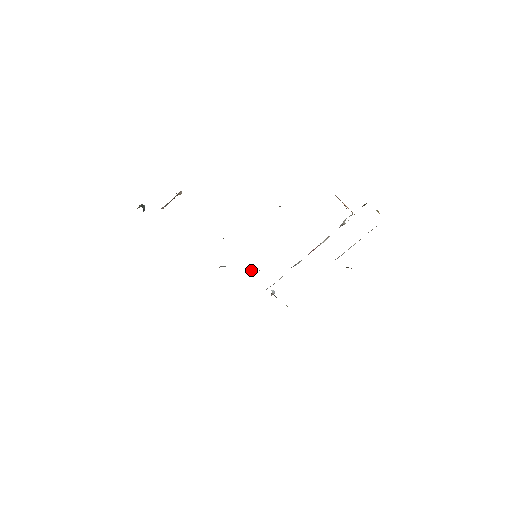
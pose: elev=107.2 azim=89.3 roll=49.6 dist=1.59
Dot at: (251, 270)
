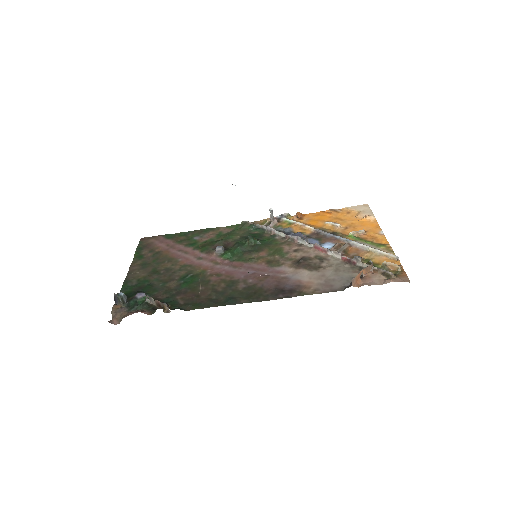
Dot at: (249, 241)
